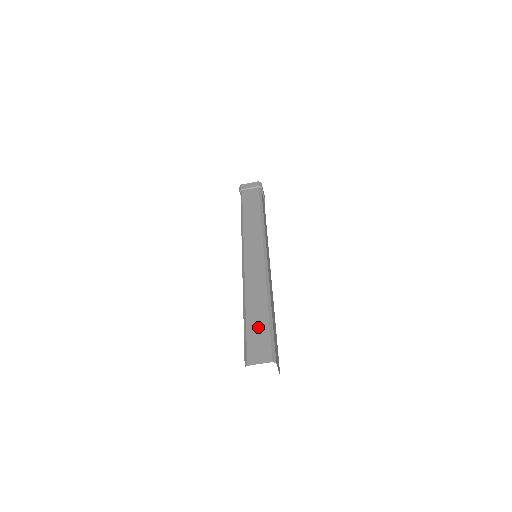
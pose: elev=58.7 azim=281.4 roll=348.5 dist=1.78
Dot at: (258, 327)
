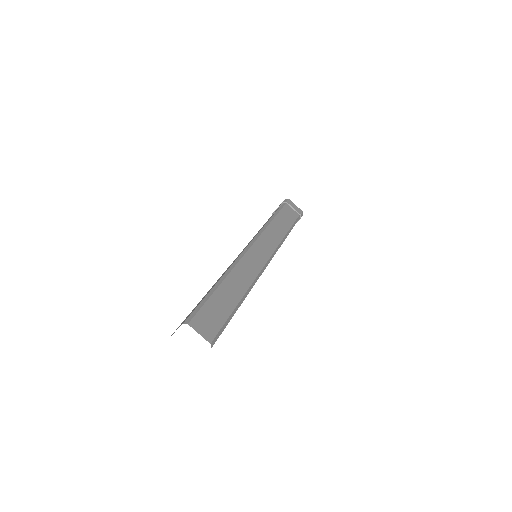
Dot at: occluded
